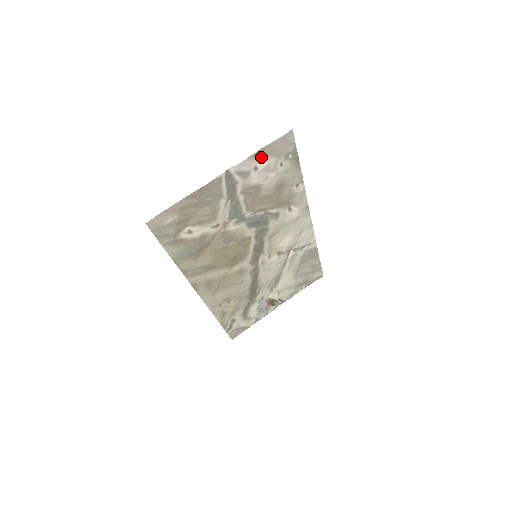
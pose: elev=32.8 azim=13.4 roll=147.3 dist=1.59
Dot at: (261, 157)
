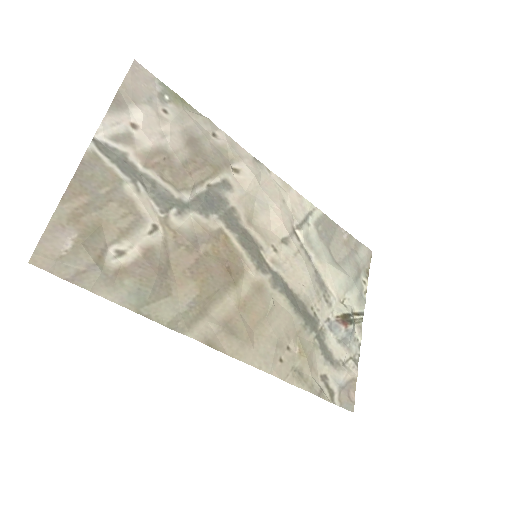
Dot at: (127, 109)
